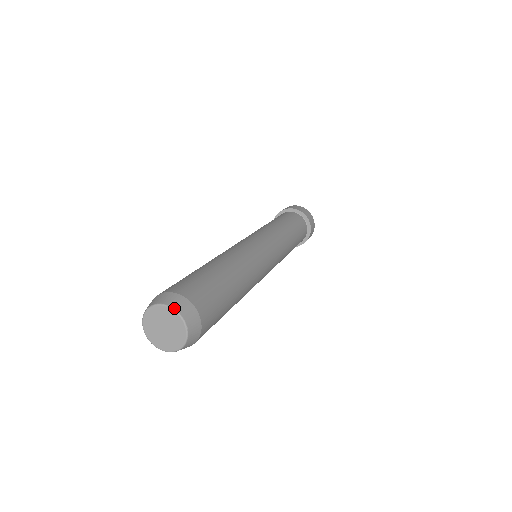
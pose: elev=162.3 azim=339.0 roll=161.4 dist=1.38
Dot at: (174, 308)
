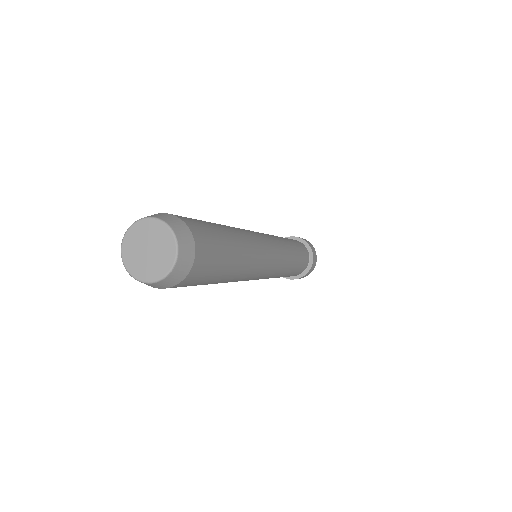
Dot at: (178, 242)
